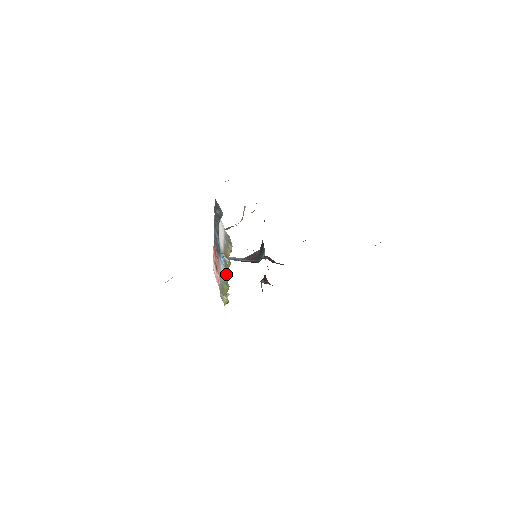
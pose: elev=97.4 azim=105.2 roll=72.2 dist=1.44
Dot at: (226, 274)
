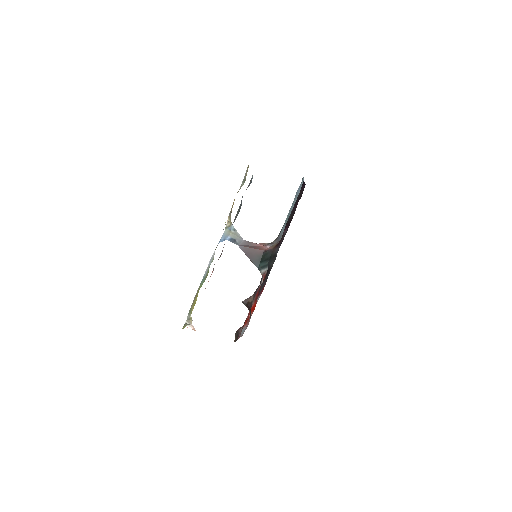
Dot at: occluded
